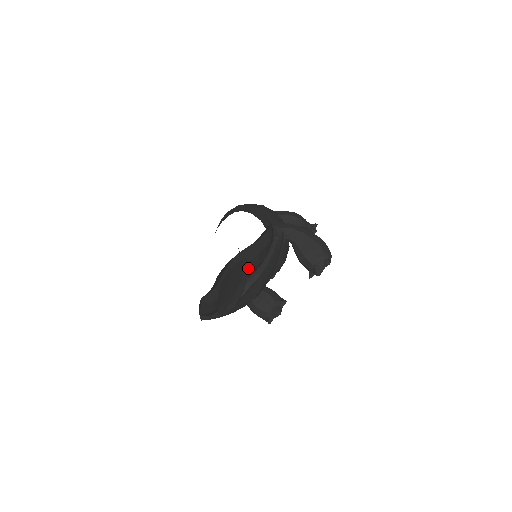
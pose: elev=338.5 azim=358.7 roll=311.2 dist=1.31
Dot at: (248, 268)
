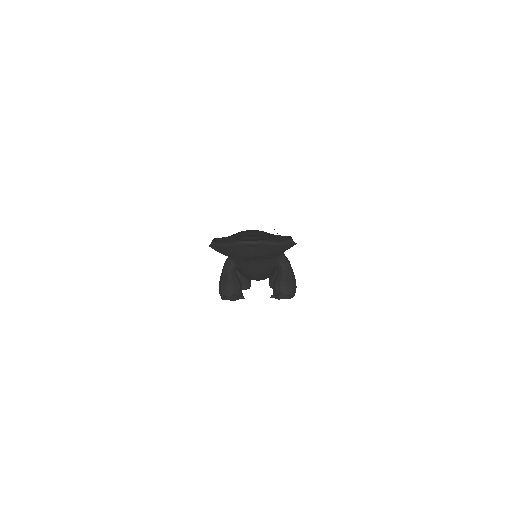
Dot at: occluded
